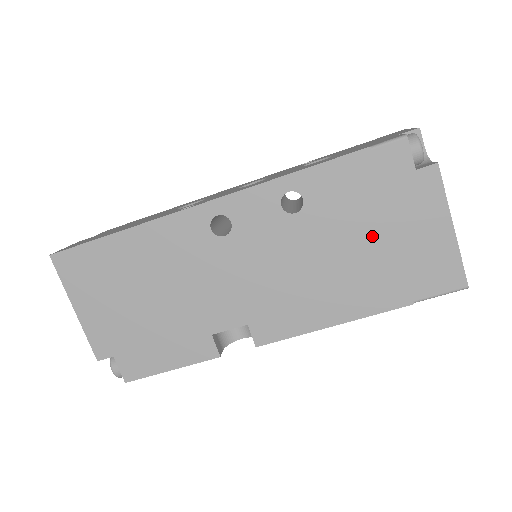
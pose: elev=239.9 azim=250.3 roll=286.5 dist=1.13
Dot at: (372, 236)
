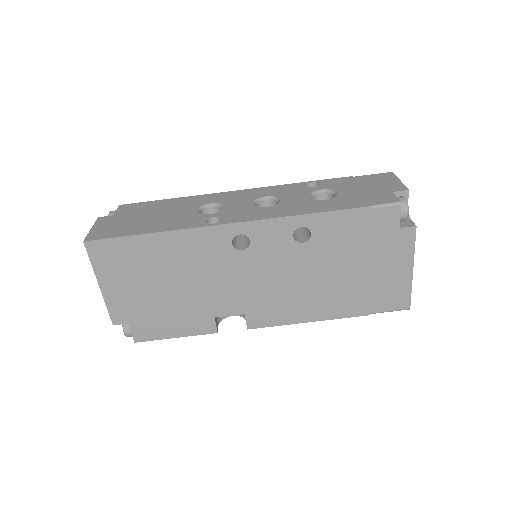
Dot at: (355, 267)
